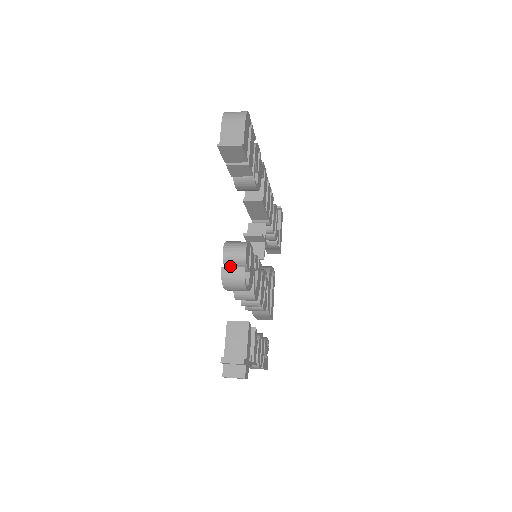
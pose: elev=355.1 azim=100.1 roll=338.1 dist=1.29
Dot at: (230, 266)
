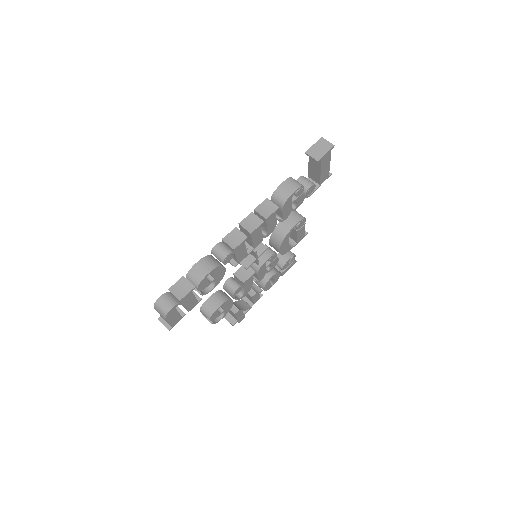
Dot at: occluded
